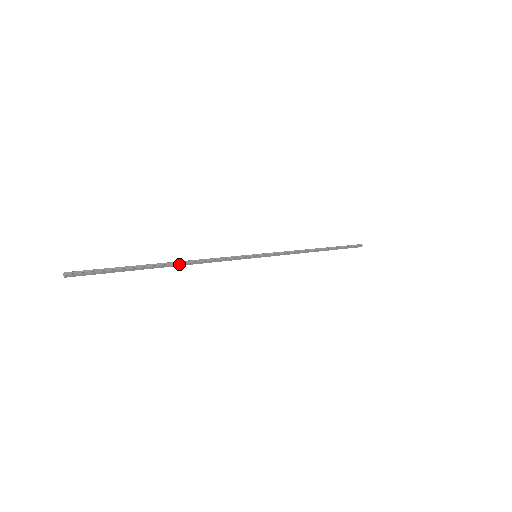
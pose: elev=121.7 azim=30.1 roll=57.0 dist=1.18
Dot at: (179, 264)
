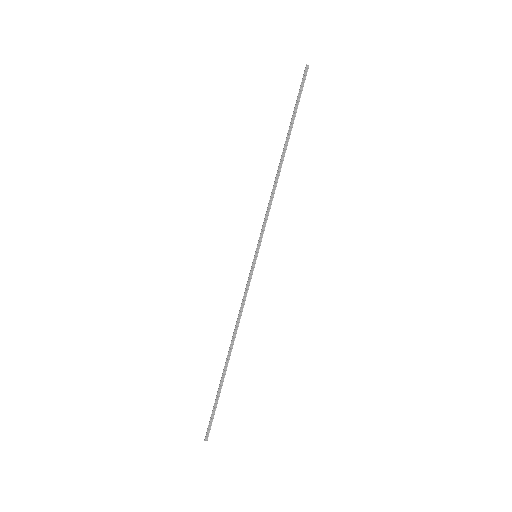
Dot at: (232, 347)
